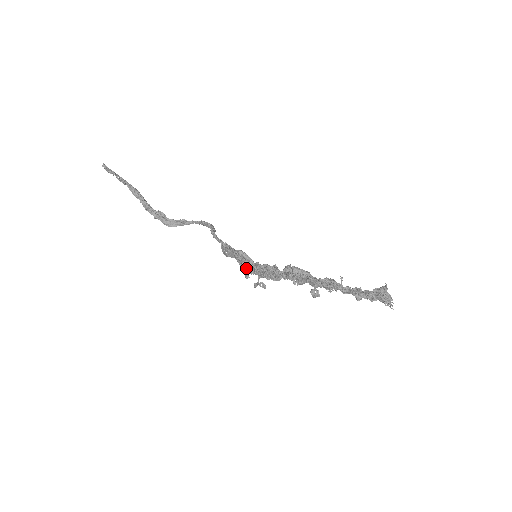
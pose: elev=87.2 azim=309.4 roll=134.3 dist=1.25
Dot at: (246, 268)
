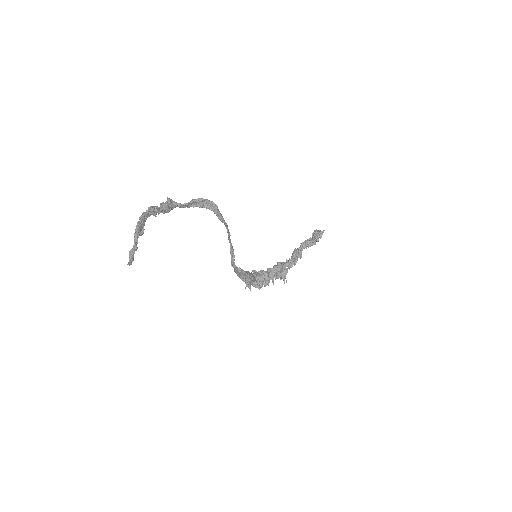
Dot at: occluded
